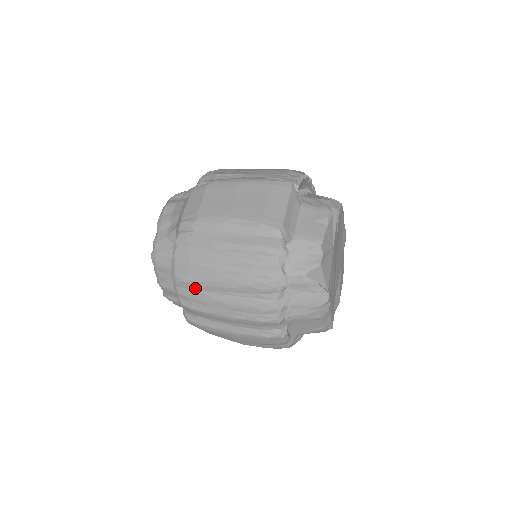
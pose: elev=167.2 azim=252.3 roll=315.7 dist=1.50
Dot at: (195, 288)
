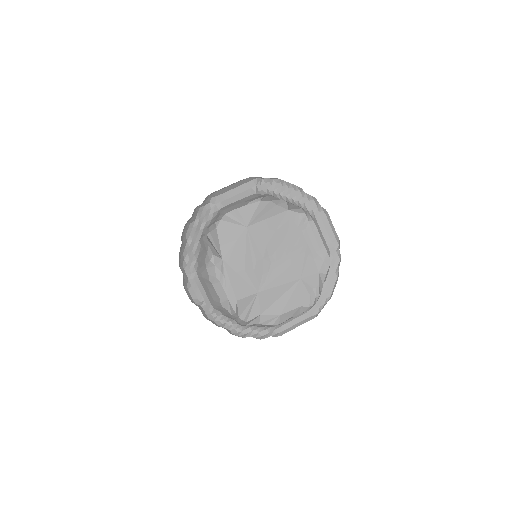
Dot at: occluded
